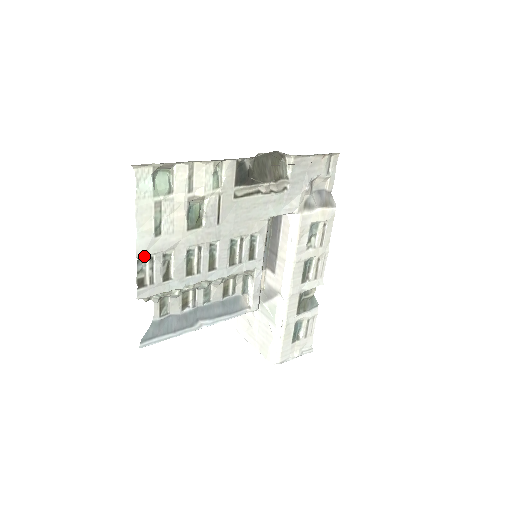
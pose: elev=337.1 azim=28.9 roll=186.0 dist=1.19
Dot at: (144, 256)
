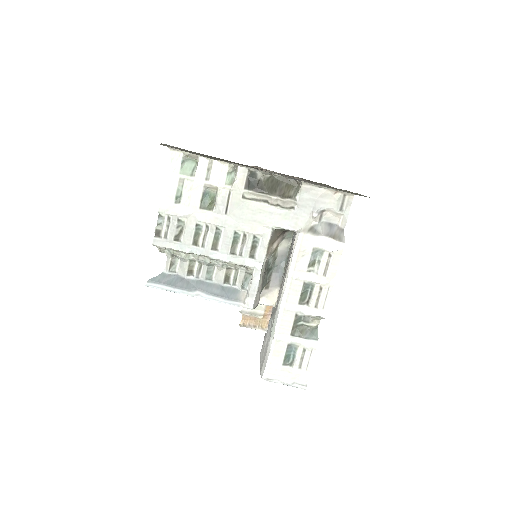
Dot at: (164, 214)
